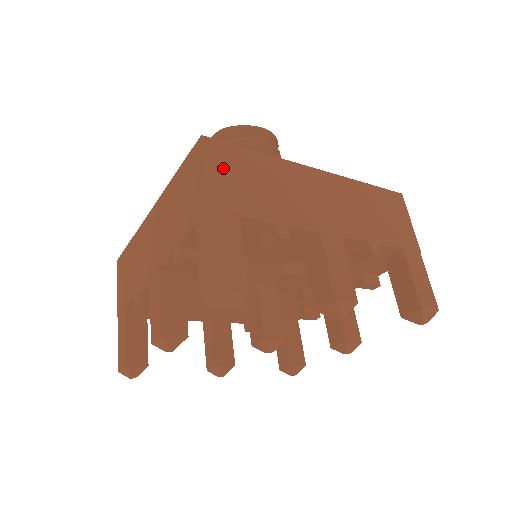
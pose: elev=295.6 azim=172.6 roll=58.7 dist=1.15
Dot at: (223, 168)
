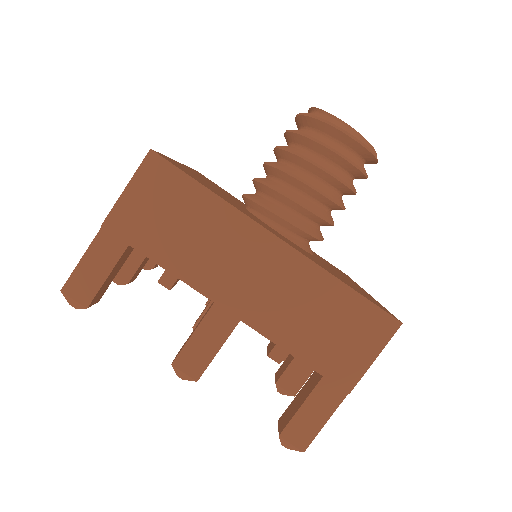
Dot at: (149, 192)
